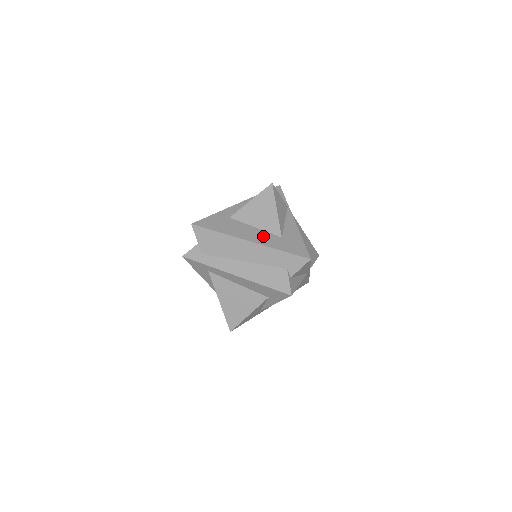
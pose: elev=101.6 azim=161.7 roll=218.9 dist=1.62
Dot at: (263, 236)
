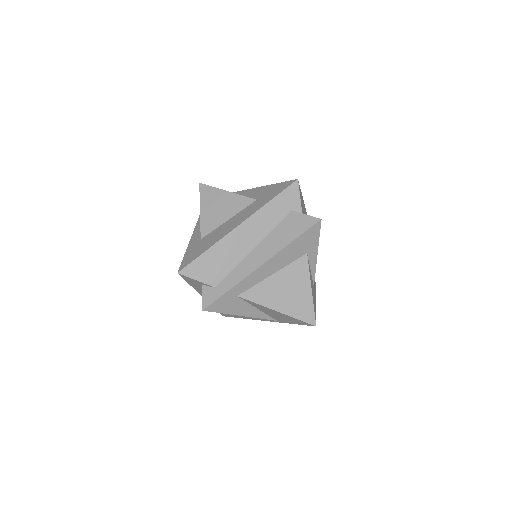
Dot at: (243, 214)
